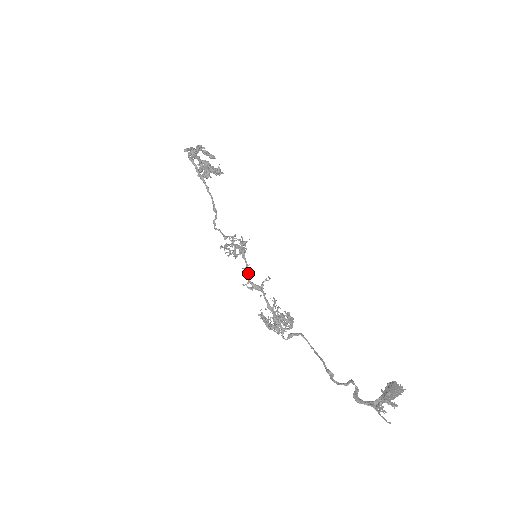
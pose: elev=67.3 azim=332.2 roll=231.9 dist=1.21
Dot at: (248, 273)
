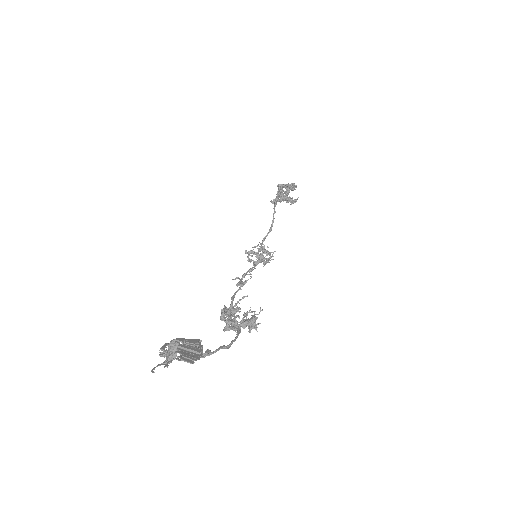
Dot at: (246, 272)
